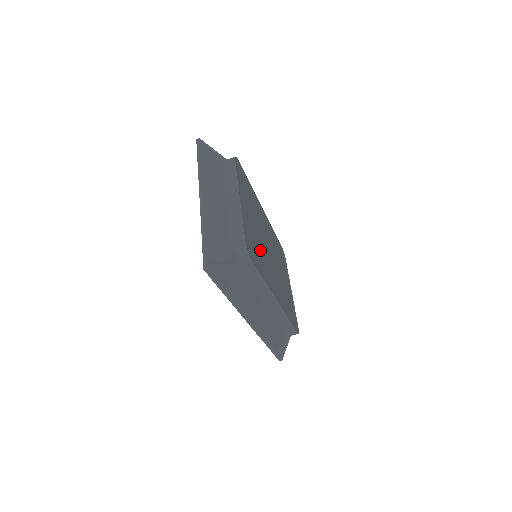
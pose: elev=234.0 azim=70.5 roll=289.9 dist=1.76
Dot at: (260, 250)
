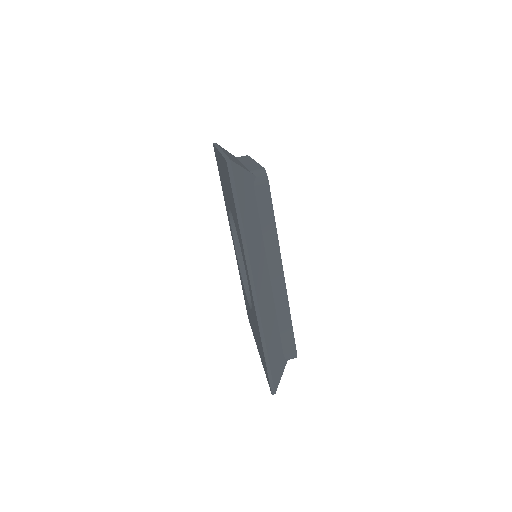
Dot at: occluded
